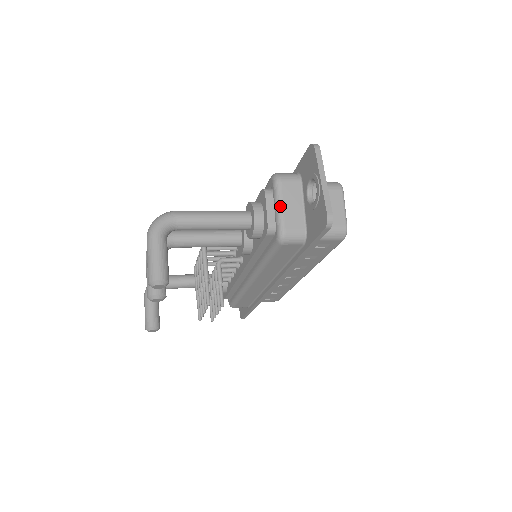
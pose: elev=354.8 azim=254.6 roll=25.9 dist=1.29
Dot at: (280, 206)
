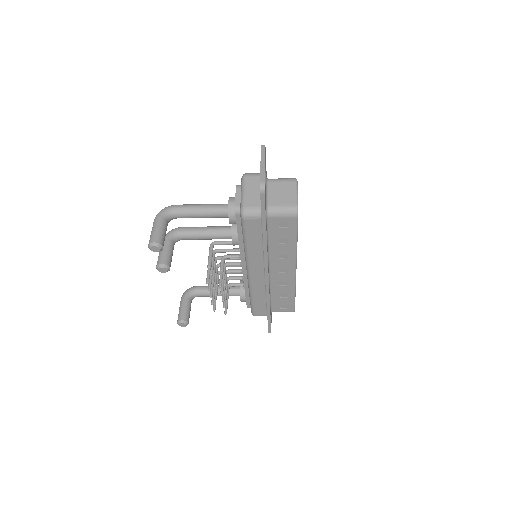
Dot at: (243, 192)
